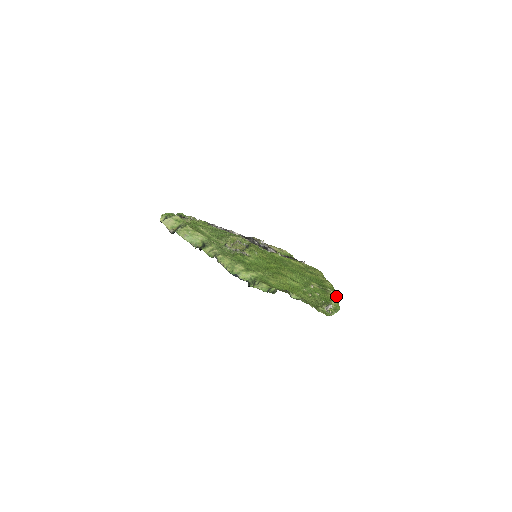
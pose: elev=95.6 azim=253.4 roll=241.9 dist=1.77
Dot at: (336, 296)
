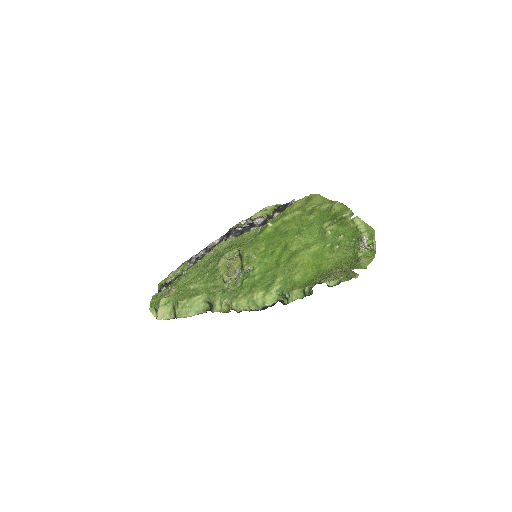
Dot at: (356, 217)
